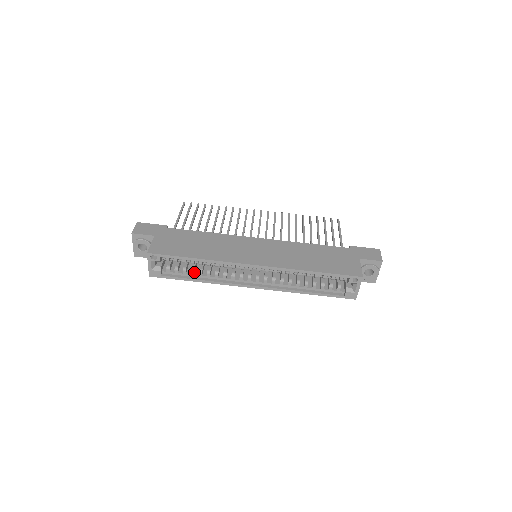
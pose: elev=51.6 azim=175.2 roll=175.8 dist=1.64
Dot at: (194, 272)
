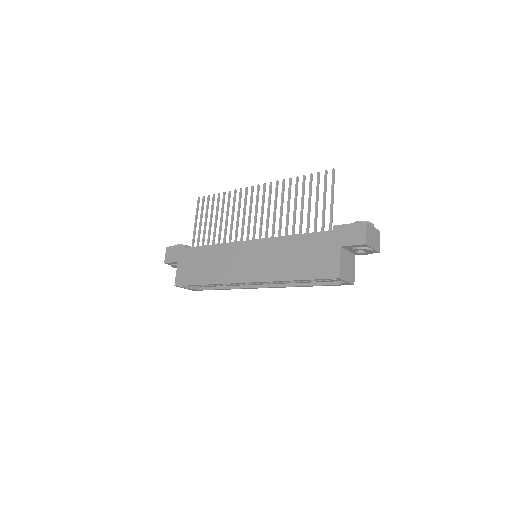
Dot at: occluded
